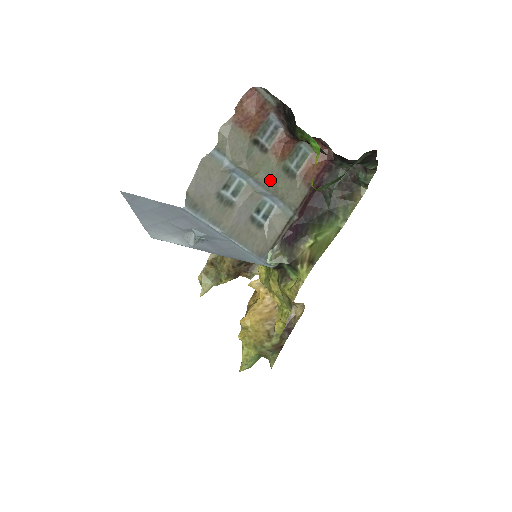
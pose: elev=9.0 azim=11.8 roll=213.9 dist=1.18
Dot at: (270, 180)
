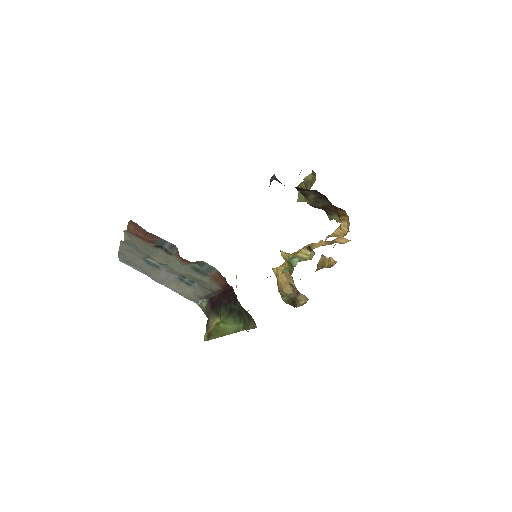
Dot at: (178, 272)
